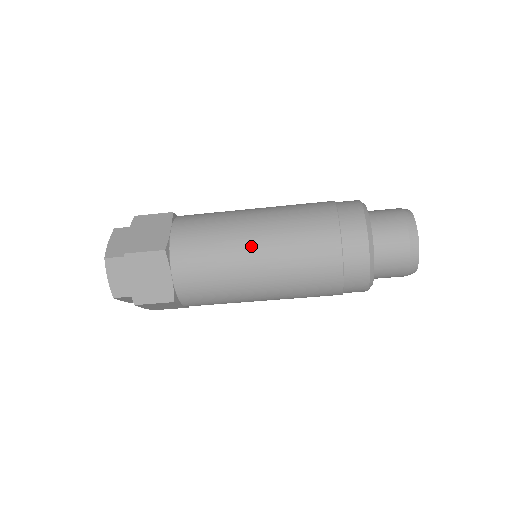
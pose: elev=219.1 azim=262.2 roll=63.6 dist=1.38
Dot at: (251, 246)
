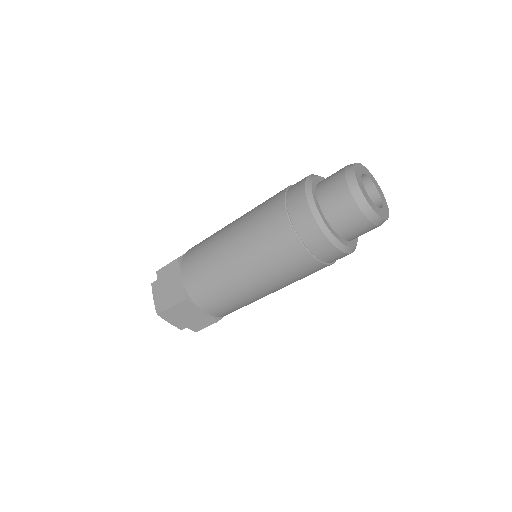
Dot at: (238, 272)
